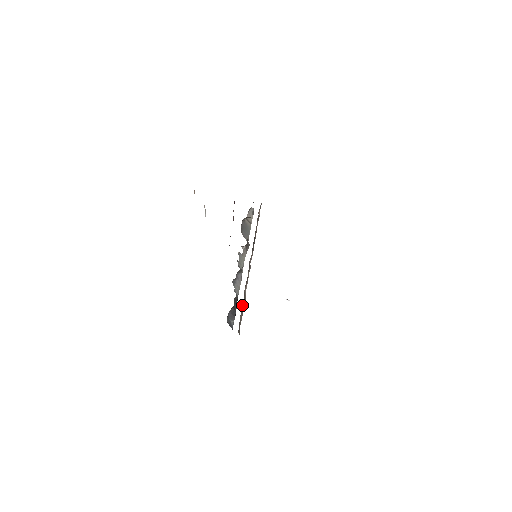
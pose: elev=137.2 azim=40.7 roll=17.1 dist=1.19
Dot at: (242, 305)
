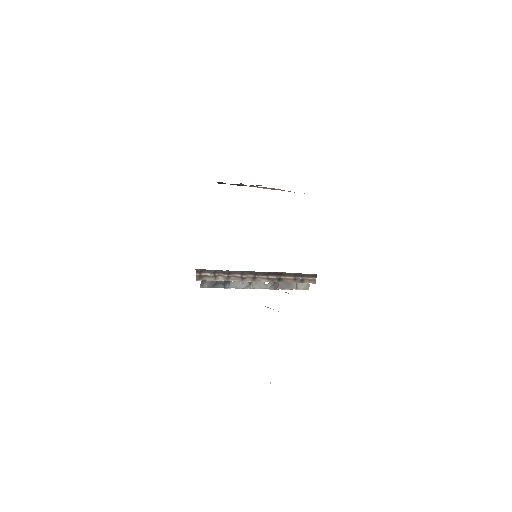
Dot at: (220, 278)
